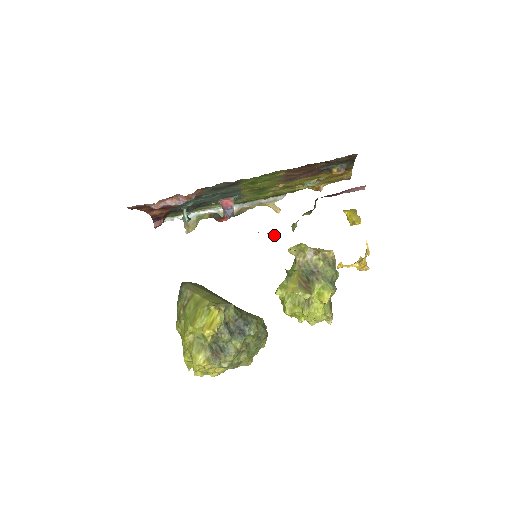
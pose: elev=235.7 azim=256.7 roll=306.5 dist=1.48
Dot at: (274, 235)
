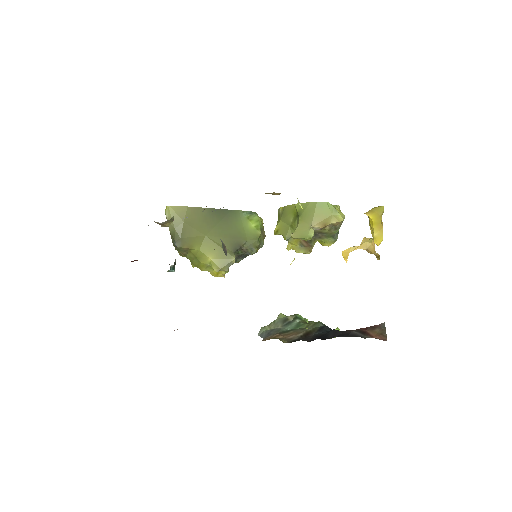
Dot at: (282, 318)
